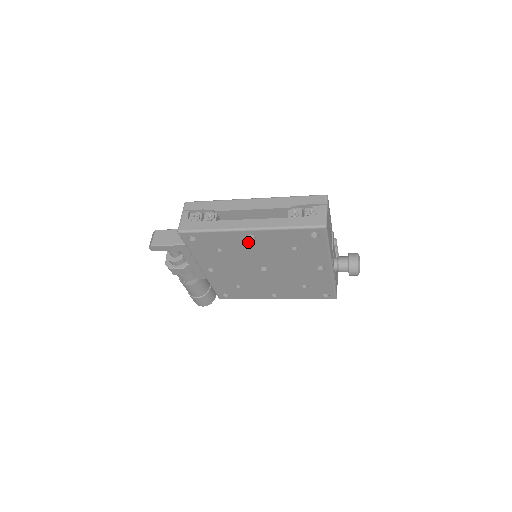
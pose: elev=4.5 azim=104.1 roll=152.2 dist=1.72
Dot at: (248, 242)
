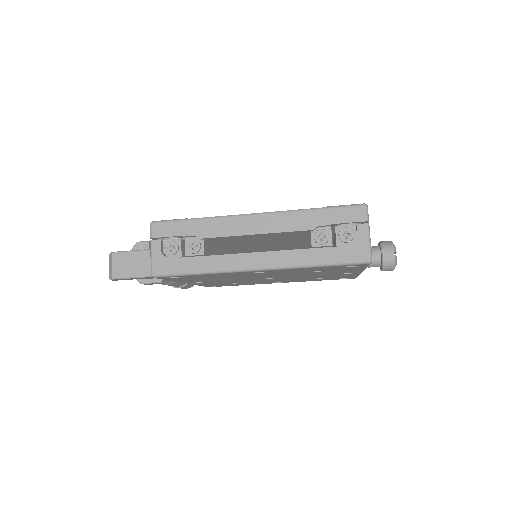
Dot at: (254, 273)
